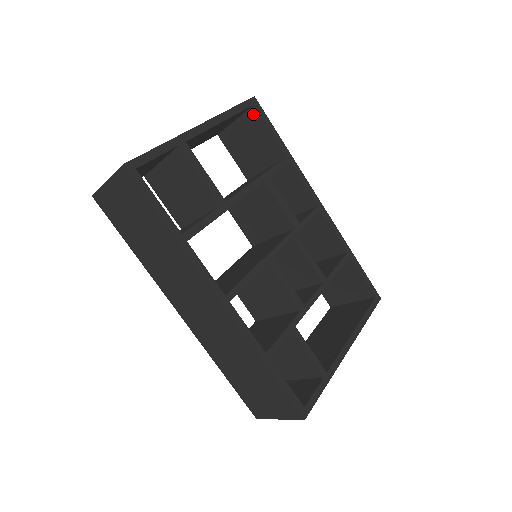
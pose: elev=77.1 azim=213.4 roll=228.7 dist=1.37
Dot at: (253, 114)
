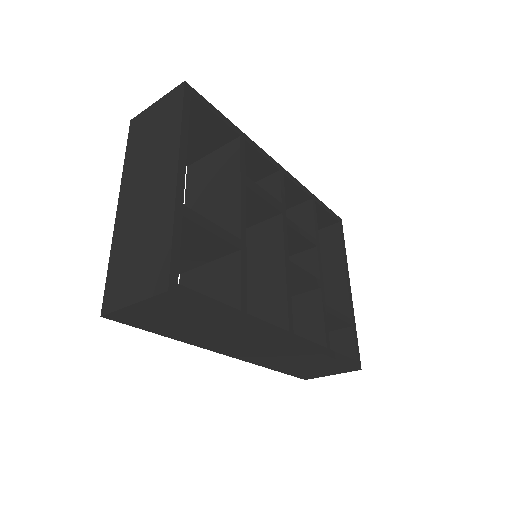
Dot at: (190, 103)
